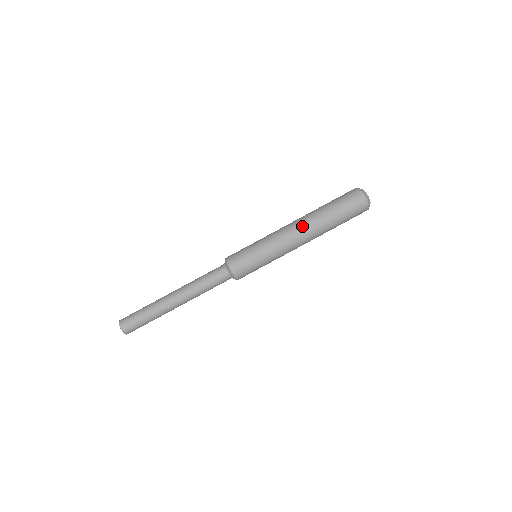
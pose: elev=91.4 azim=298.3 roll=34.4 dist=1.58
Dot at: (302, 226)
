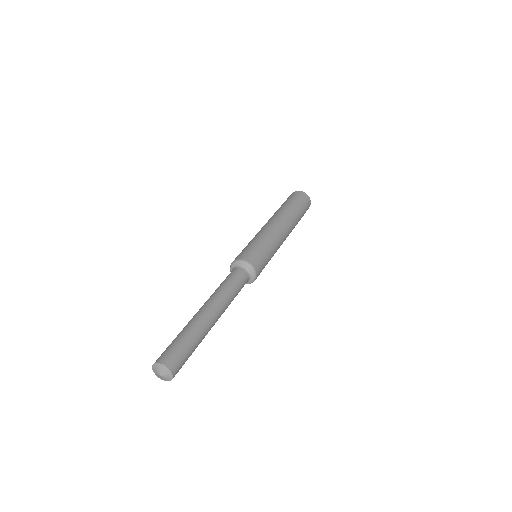
Dot at: (272, 218)
